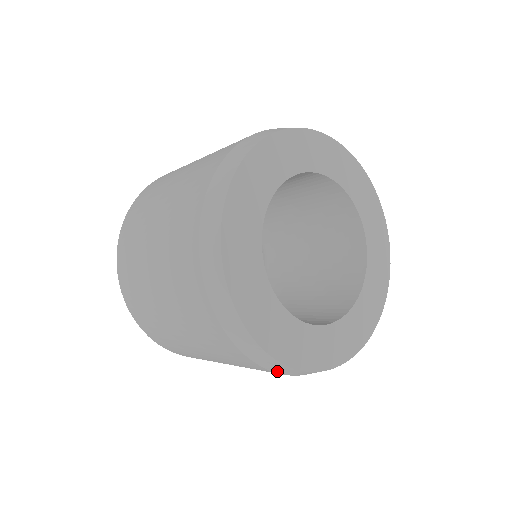
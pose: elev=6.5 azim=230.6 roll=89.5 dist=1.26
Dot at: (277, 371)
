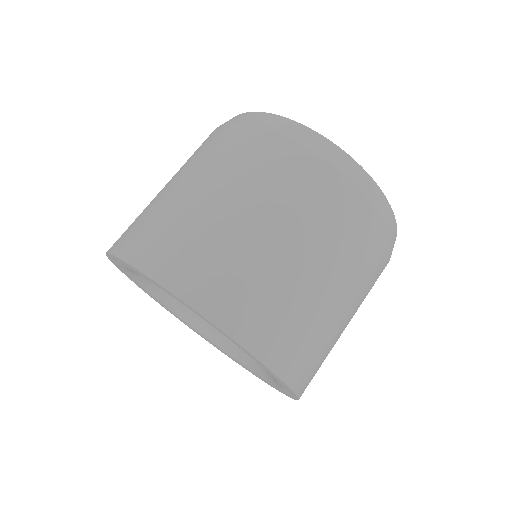
Dot at: (383, 218)
